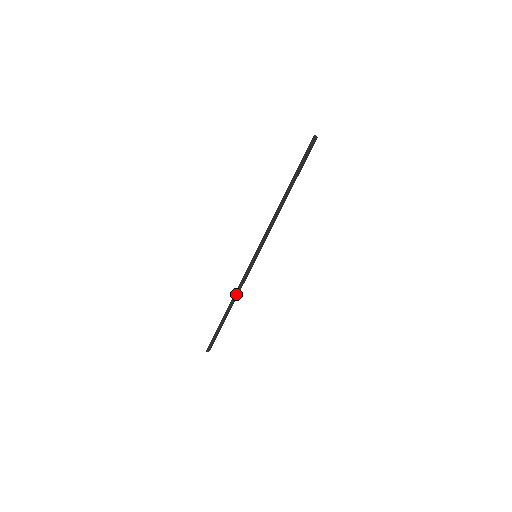
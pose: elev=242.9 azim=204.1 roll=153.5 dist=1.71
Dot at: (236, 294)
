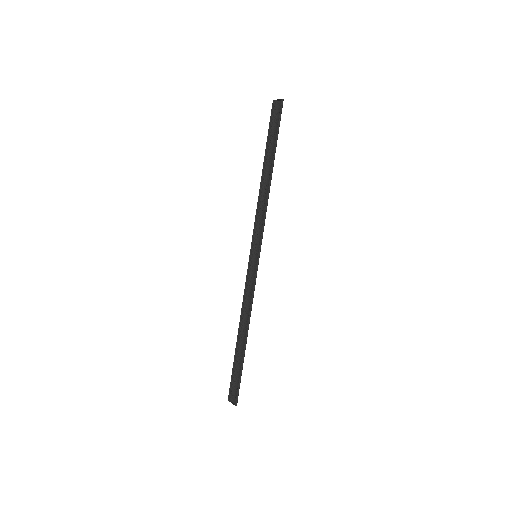
Dot at: occluded
